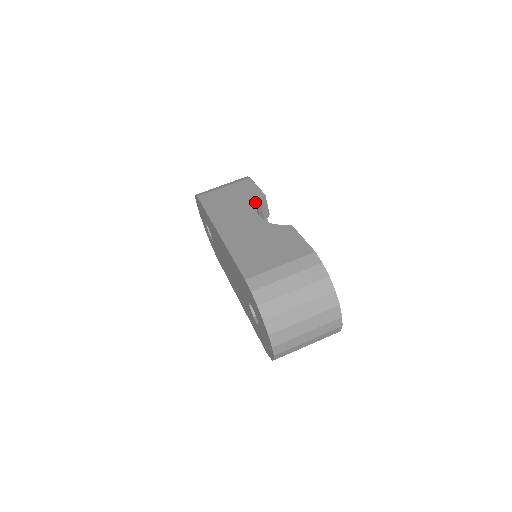
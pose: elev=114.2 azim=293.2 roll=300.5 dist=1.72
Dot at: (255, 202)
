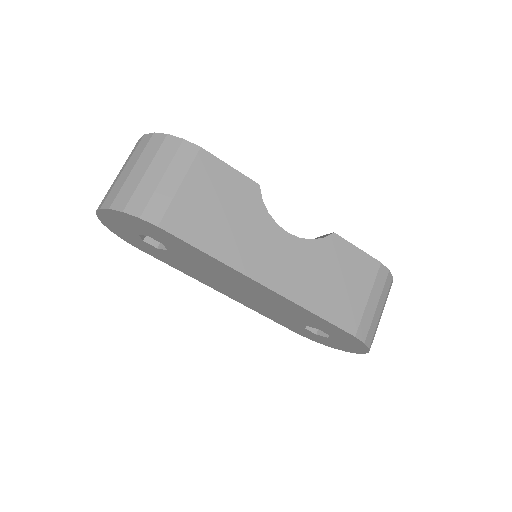
Dot at: (260, 206)
